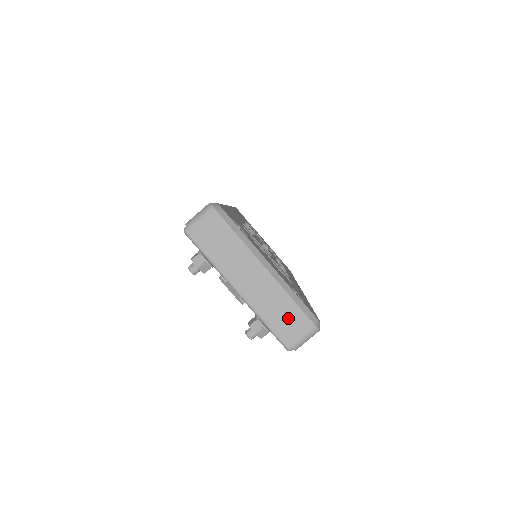
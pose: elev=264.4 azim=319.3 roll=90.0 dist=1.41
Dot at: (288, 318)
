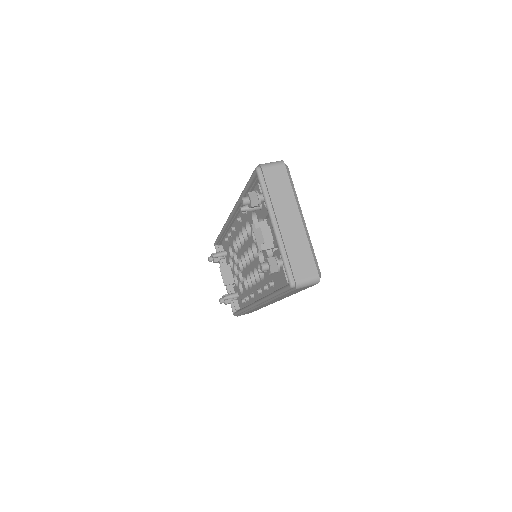
Dot at: (302, 260)
